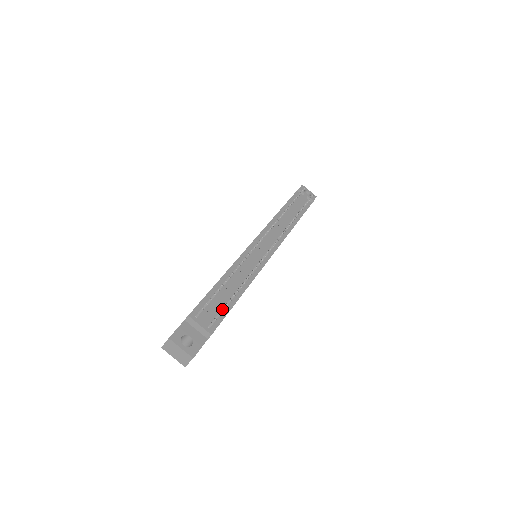
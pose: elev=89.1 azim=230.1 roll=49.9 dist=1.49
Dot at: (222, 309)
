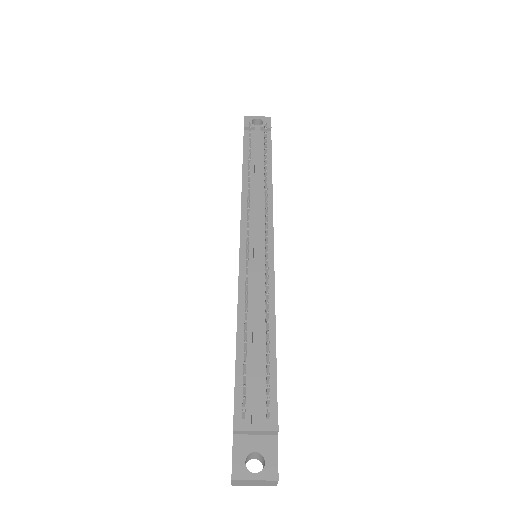
Dot at: (267, 388)
